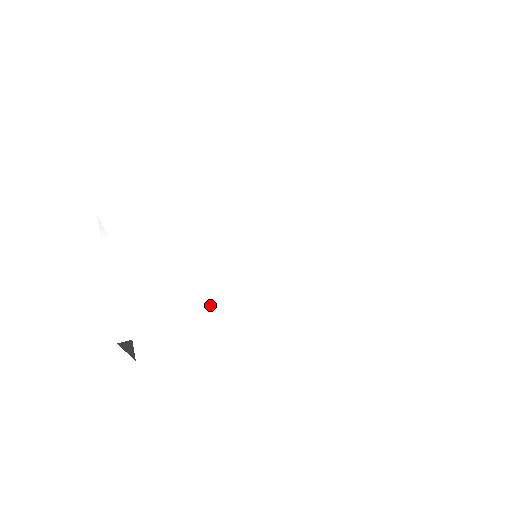
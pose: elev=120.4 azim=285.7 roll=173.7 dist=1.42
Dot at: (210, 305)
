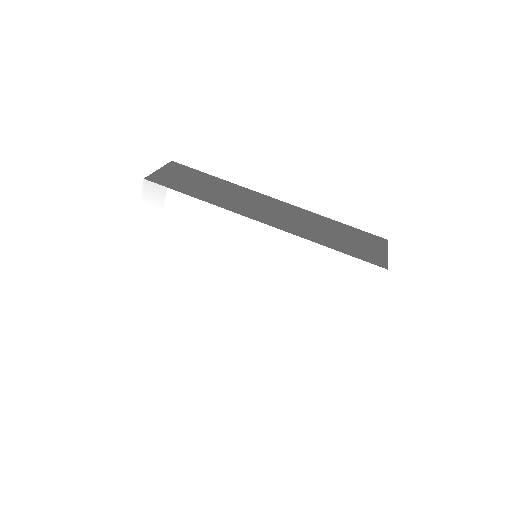
Dot at: (193, 287)
